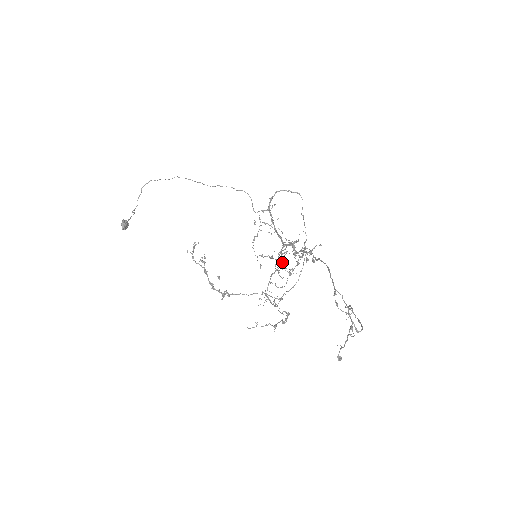
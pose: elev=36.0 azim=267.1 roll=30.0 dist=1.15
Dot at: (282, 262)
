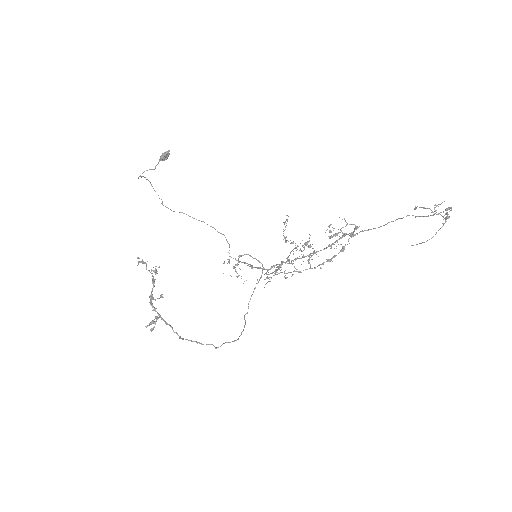
Dot at: (306, 245)
